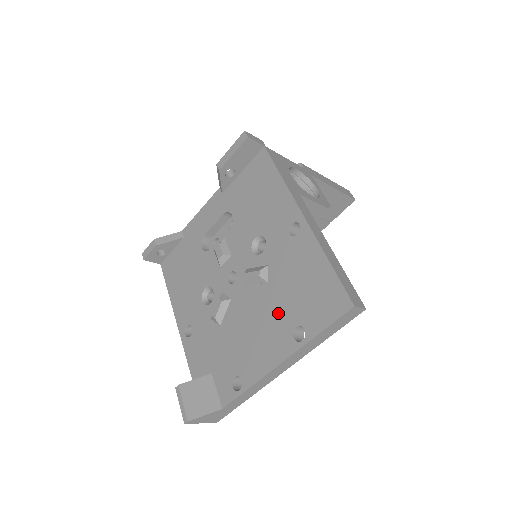
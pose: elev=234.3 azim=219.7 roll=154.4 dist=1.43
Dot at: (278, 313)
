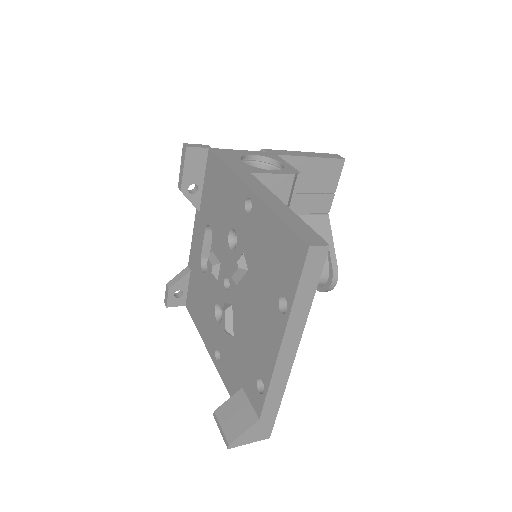
Dot at: (263, 295)
